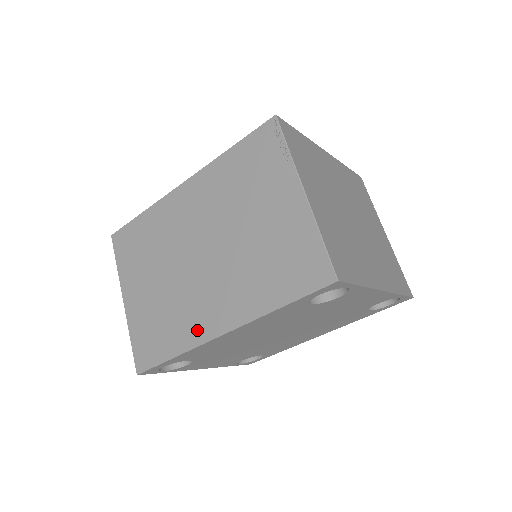
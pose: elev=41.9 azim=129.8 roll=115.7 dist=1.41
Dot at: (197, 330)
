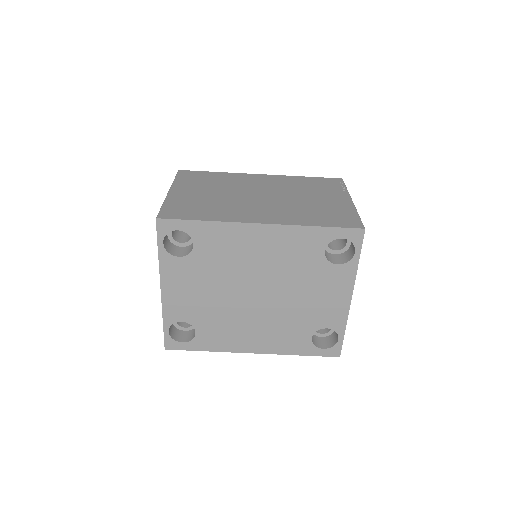
Dot at: (238, 217)
